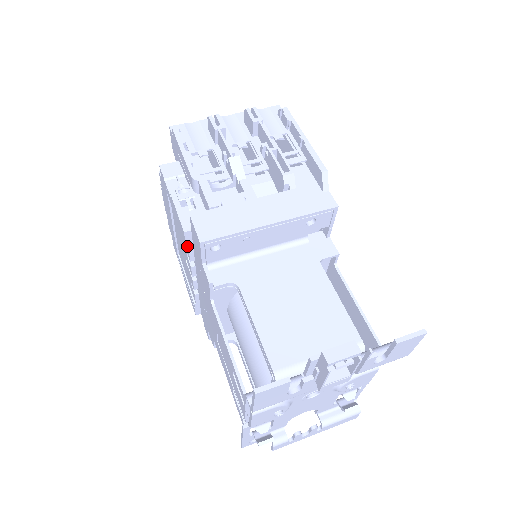
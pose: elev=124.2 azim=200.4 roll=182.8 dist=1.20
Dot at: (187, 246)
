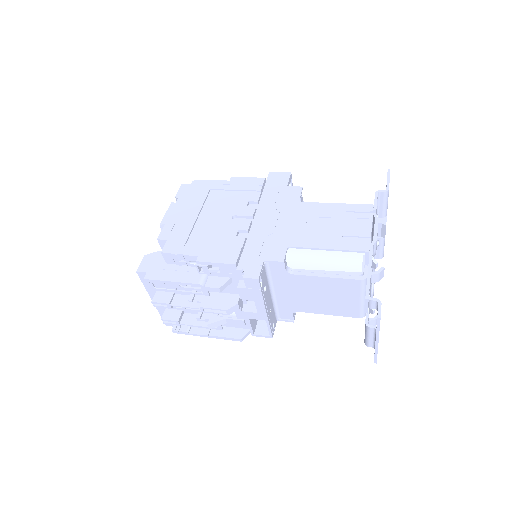
Dot at: (262, 188)
